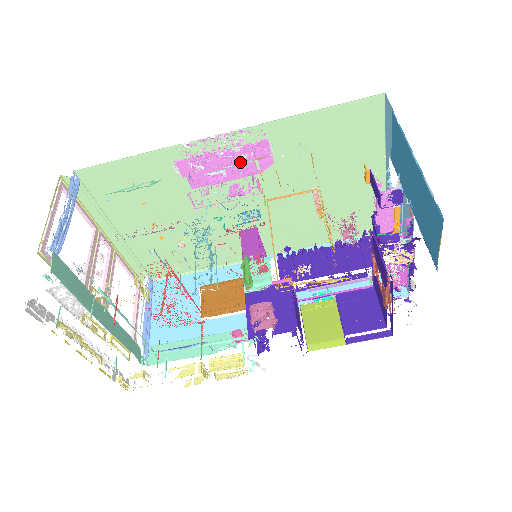
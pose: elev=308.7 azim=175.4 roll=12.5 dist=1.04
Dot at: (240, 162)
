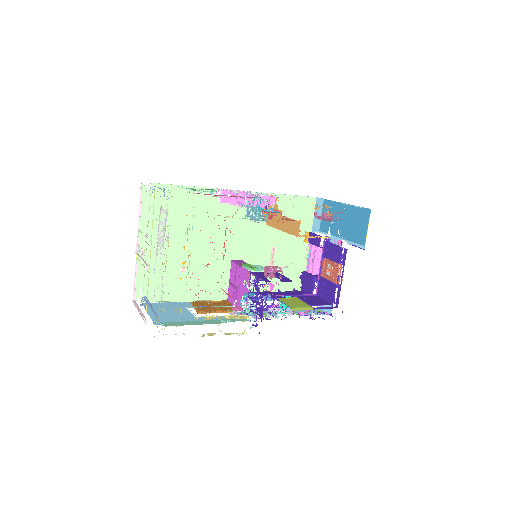
Dot at: (260, 196)
